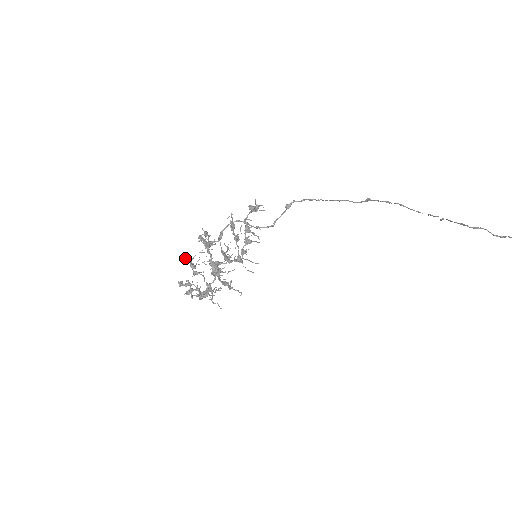
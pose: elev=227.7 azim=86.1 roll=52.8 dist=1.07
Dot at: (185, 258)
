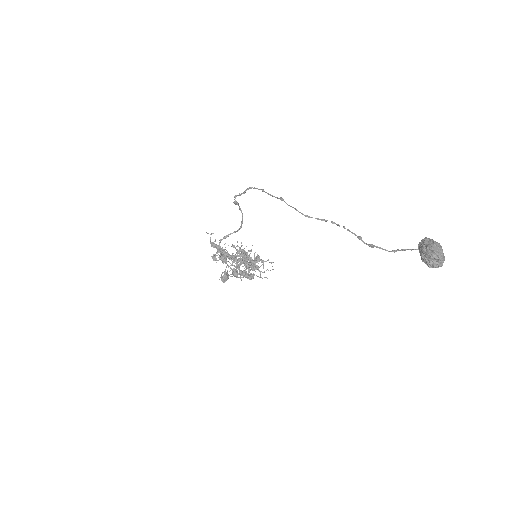
Dot at: occluded
